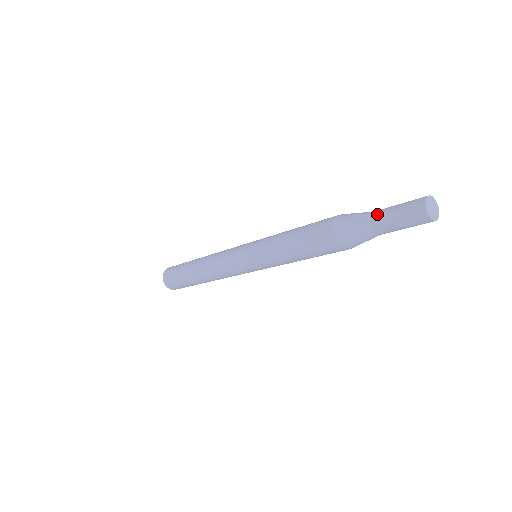
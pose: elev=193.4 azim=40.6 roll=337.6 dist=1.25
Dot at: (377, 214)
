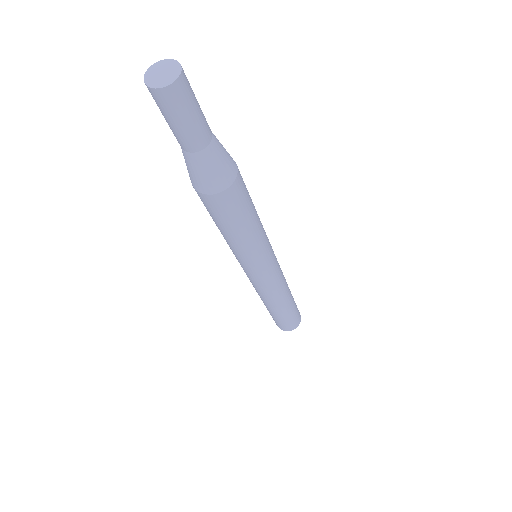
Dot at: (175, 136)
